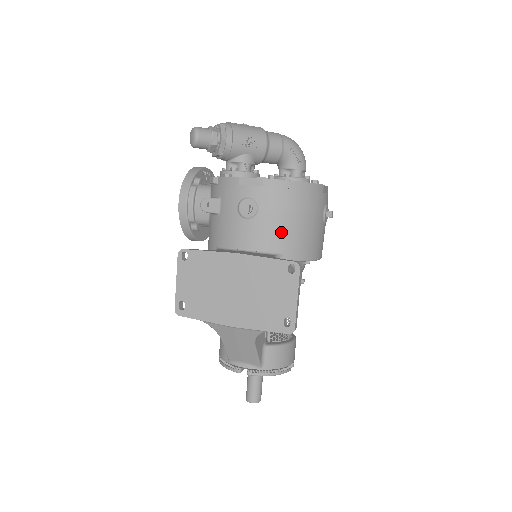
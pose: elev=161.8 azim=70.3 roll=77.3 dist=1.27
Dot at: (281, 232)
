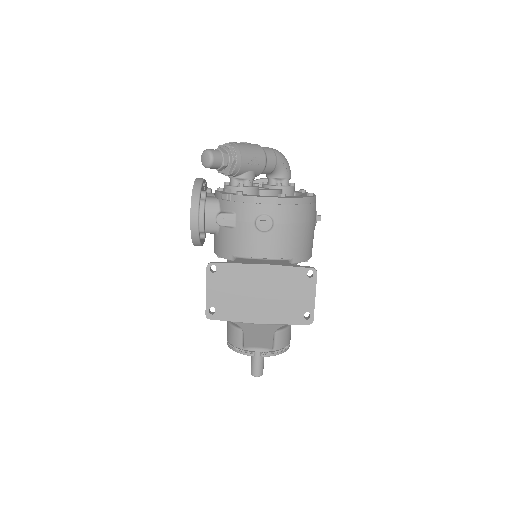
Dot at: (291, 241)
